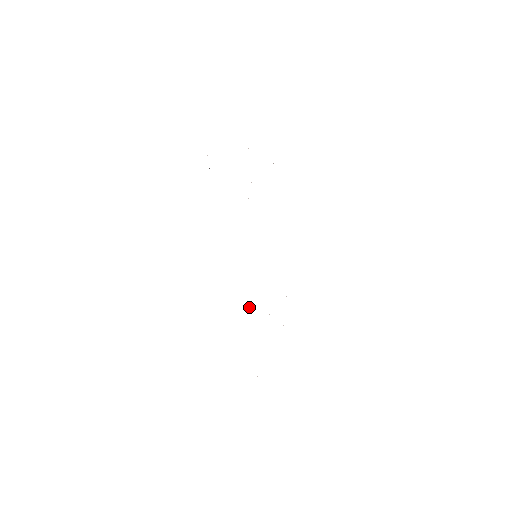
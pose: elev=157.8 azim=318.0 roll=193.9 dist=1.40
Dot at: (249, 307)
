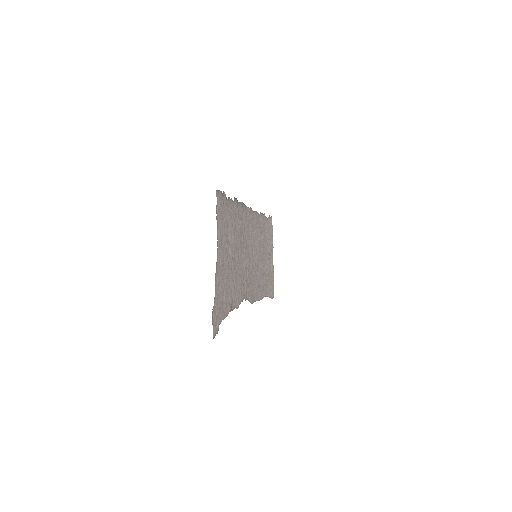
Dot at: (247, 289)
